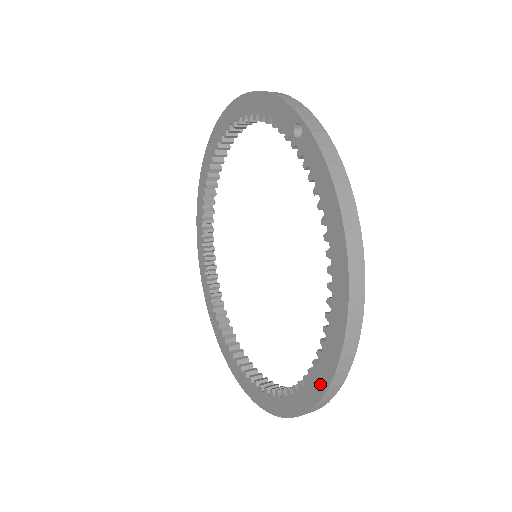
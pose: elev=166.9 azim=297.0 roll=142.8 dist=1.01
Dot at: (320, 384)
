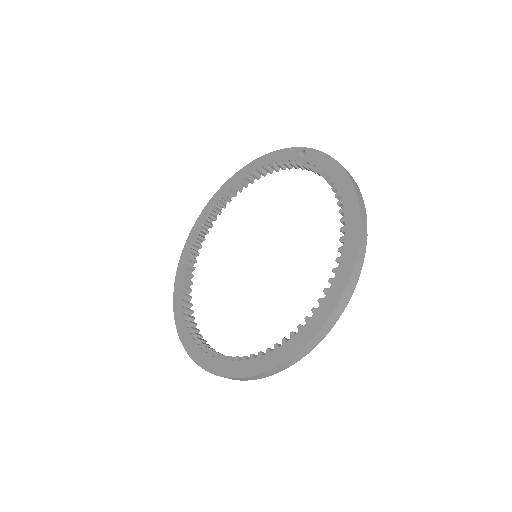
Dot at: (343, 279)
